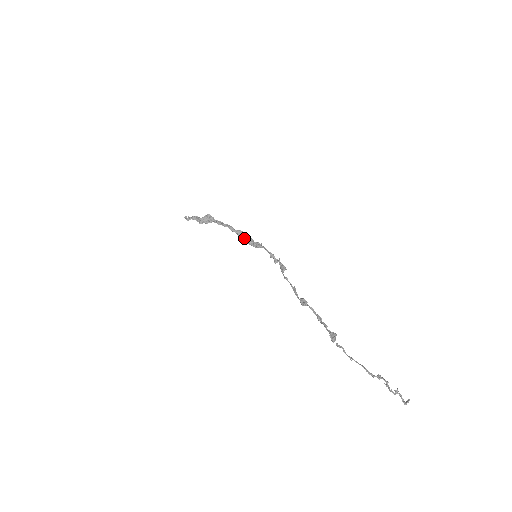
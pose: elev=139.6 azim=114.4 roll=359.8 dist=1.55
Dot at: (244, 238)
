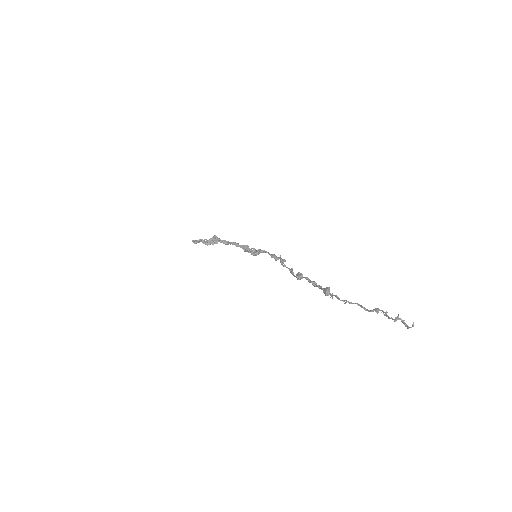
Dot at: (248, 249)
